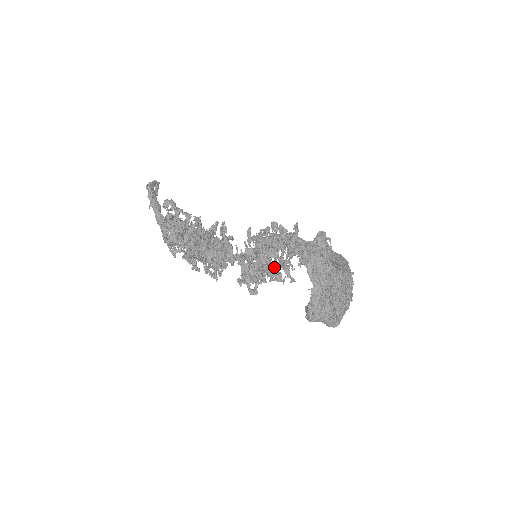
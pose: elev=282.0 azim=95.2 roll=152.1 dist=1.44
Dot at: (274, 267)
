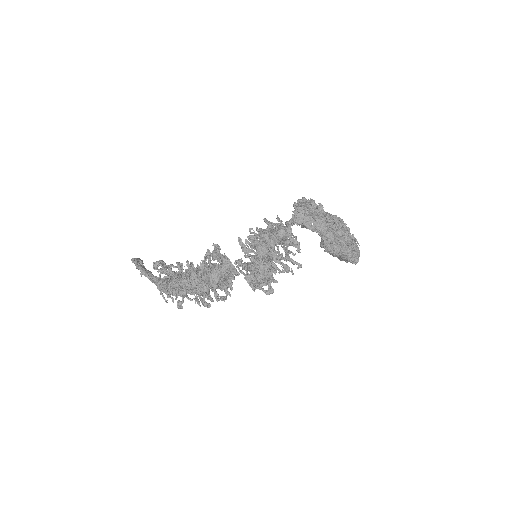
Dot at: (276, 253)
